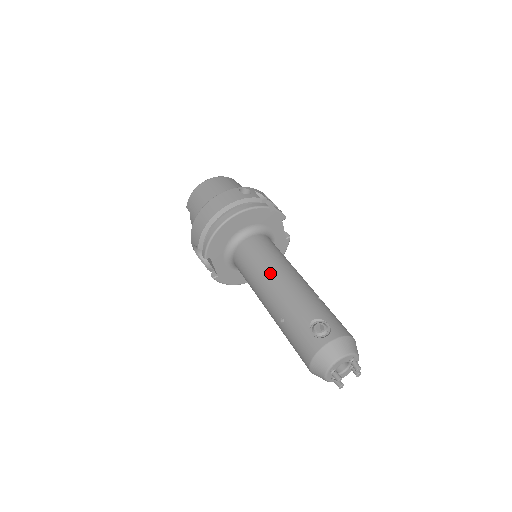
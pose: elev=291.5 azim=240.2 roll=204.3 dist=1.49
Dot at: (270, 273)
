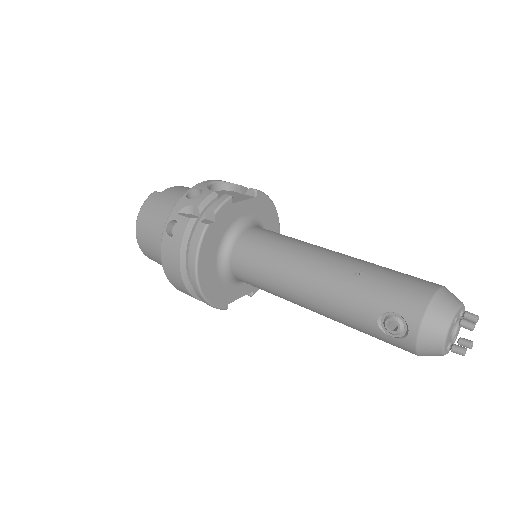
Dot at: (288, 291)
